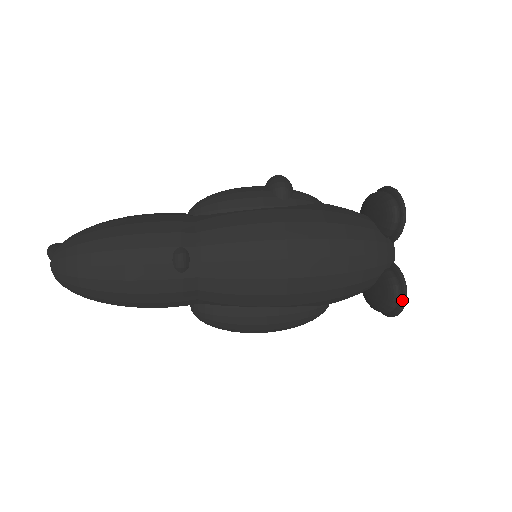
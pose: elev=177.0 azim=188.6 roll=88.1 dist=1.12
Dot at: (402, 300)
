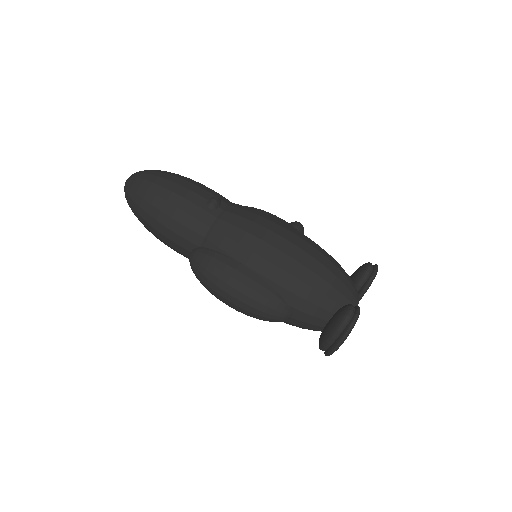
Dot at: (352, 319)
